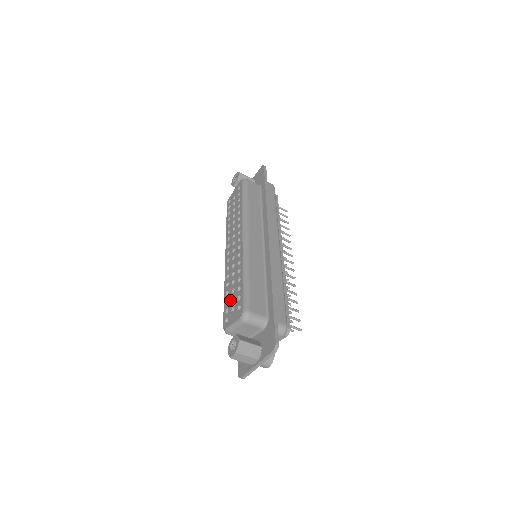
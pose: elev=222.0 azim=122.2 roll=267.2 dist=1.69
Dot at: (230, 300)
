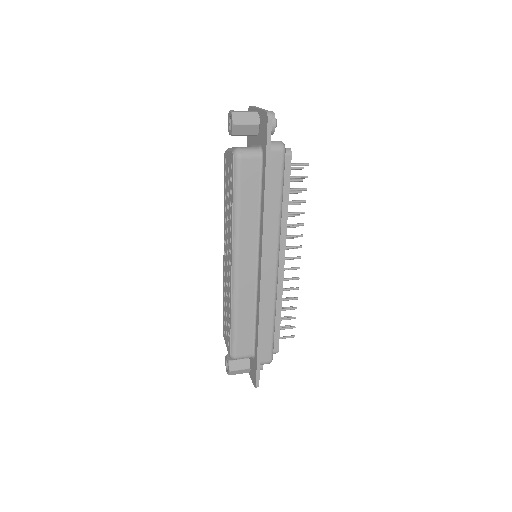
Dot at: (225, 319)
